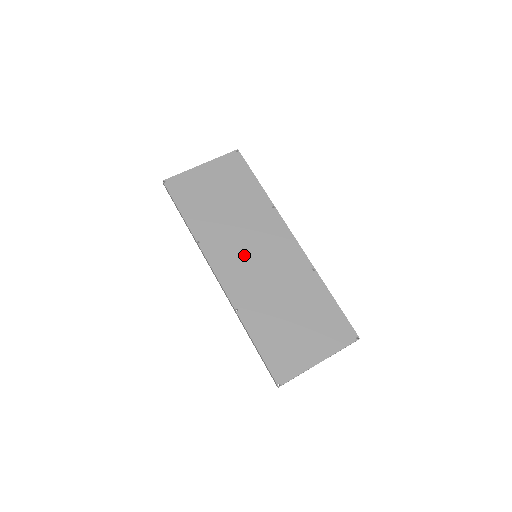
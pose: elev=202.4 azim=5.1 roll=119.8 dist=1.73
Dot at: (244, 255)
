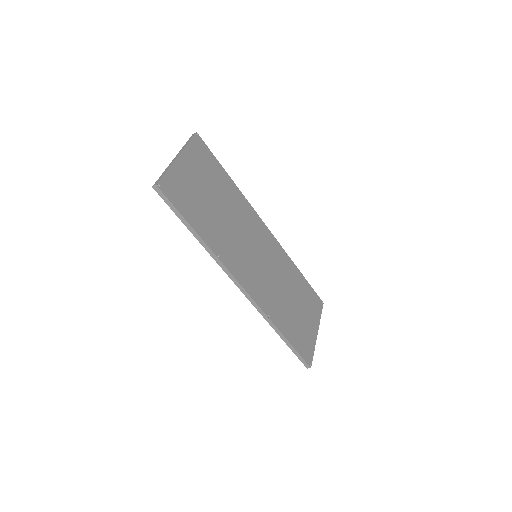
Dot at: (250, 258)
